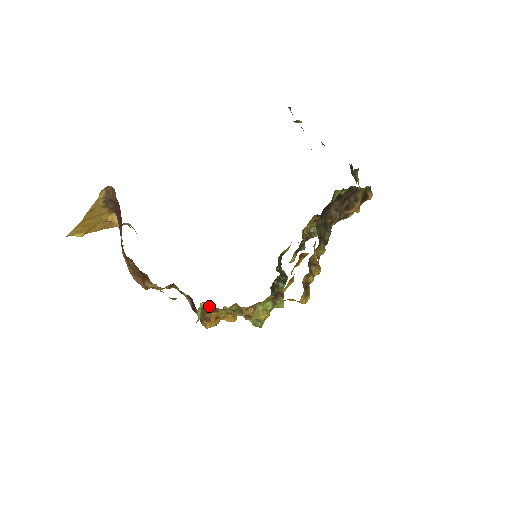
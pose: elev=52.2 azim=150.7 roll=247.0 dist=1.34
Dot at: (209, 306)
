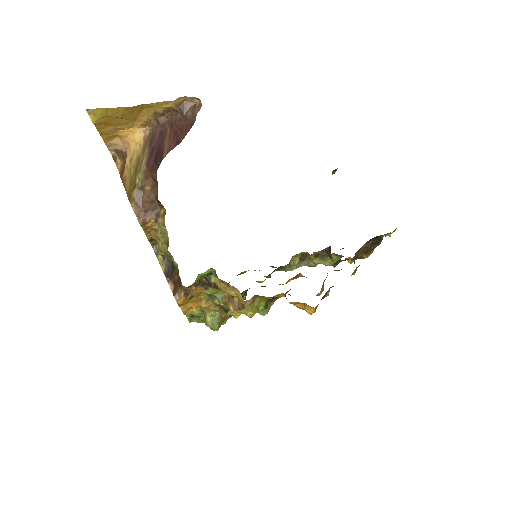
Dot at: (209, 277)
